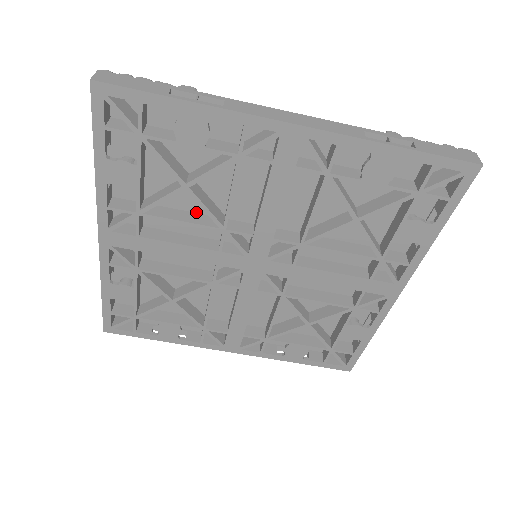
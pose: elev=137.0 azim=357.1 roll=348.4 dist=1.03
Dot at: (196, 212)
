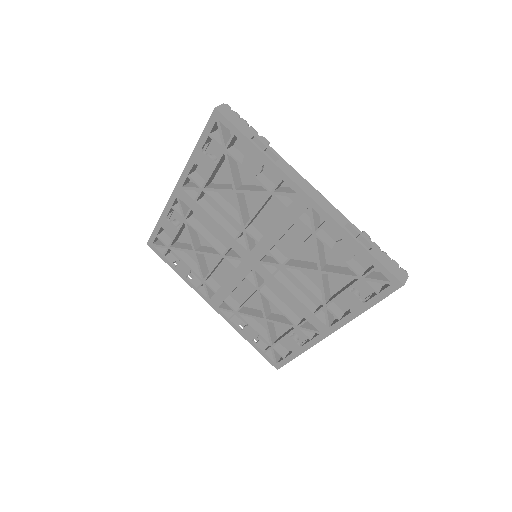
Dot at: (235, 208)
